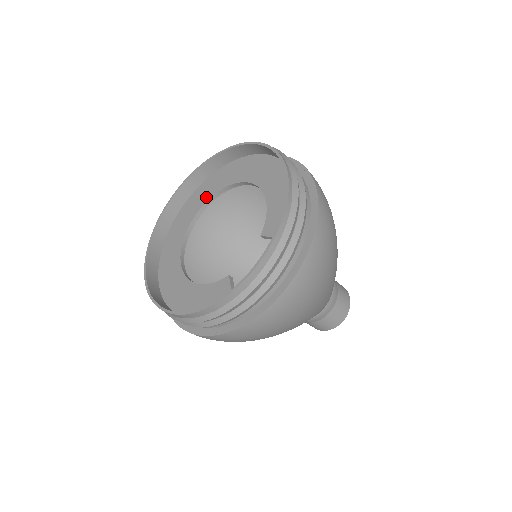
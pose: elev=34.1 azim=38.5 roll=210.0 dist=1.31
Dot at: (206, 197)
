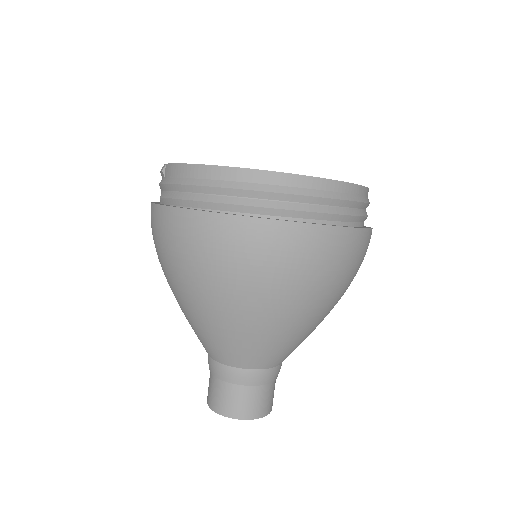
Dot at: occluded
